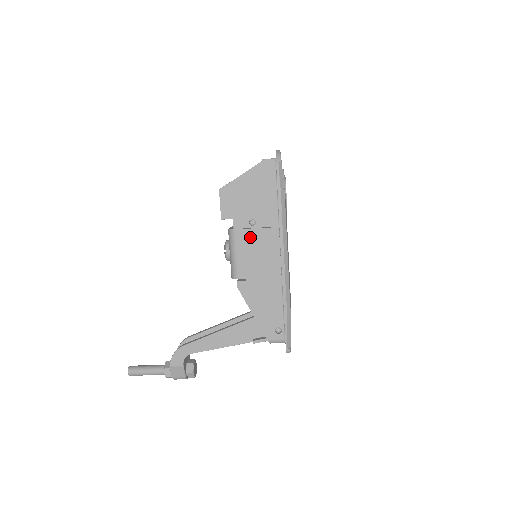
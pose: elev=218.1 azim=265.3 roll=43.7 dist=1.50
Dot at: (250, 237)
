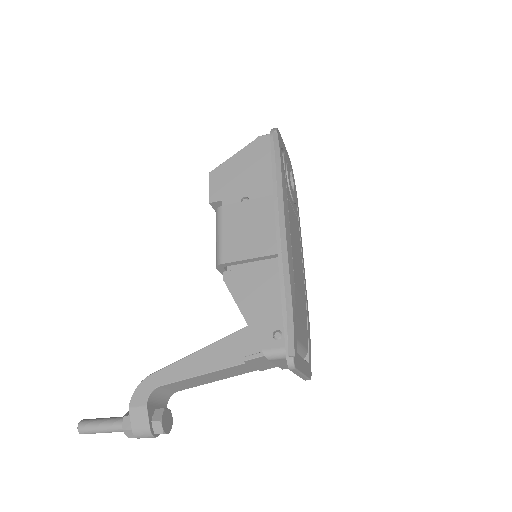
Dot at: (239, 211)
